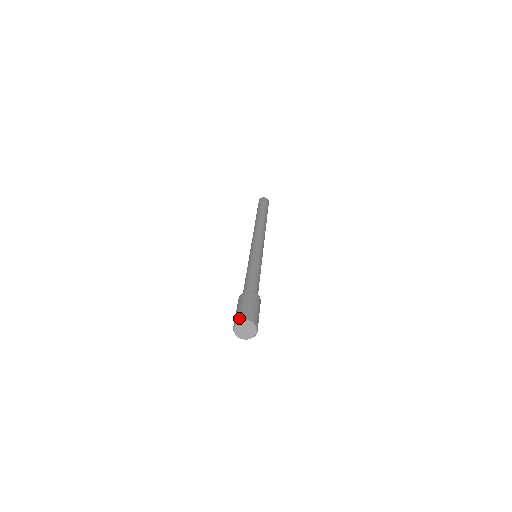
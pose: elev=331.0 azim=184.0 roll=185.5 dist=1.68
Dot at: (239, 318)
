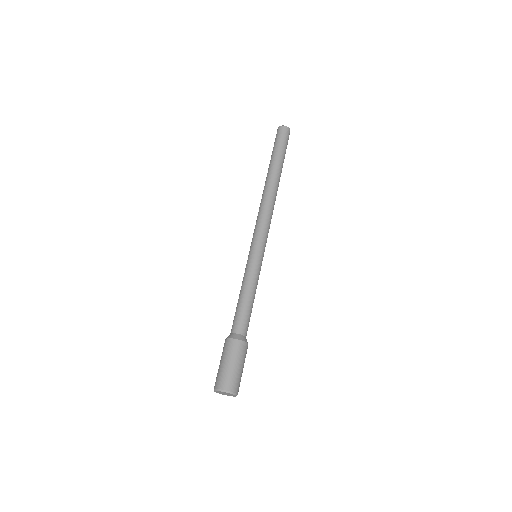
Dot at: (219, 385)
